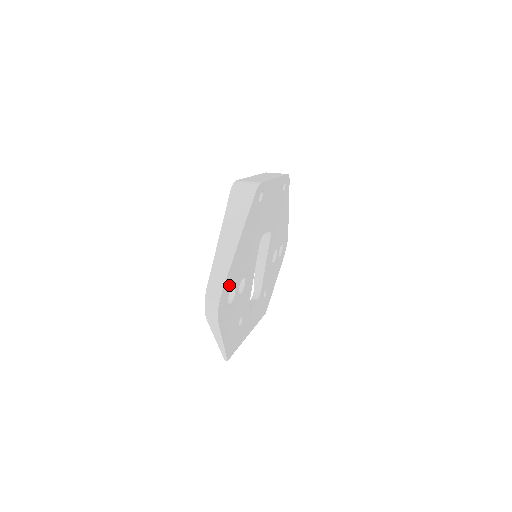
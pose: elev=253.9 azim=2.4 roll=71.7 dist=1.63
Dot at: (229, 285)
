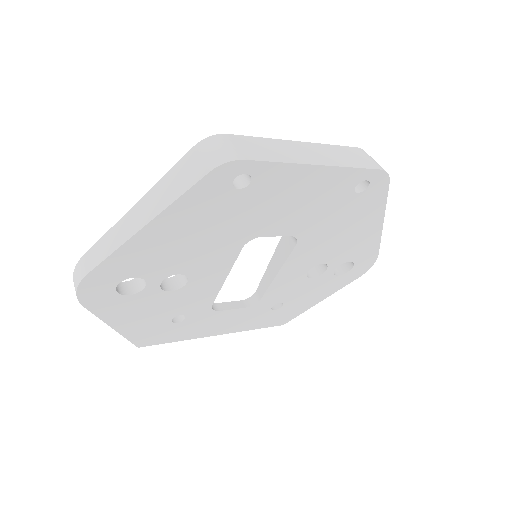
Dot at: (117, 273)
